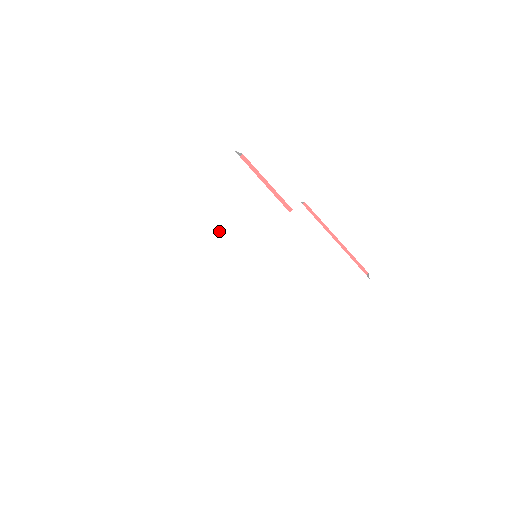
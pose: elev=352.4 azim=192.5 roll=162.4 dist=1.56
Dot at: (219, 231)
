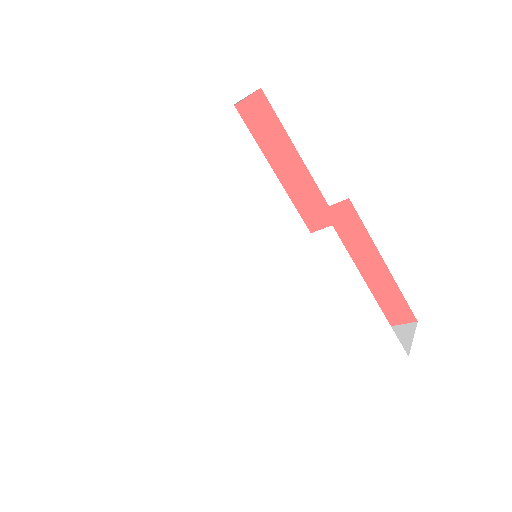
Dot at: (201, 219)
